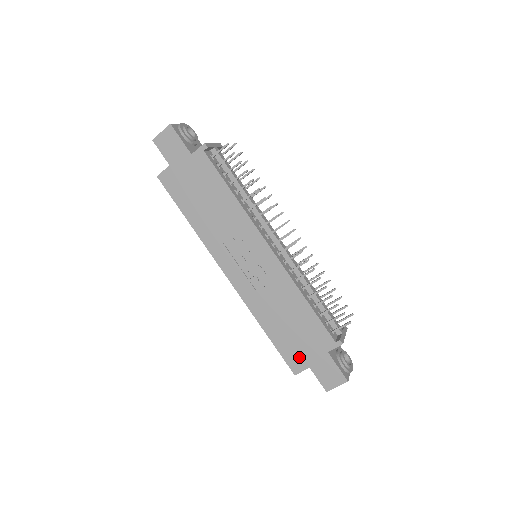
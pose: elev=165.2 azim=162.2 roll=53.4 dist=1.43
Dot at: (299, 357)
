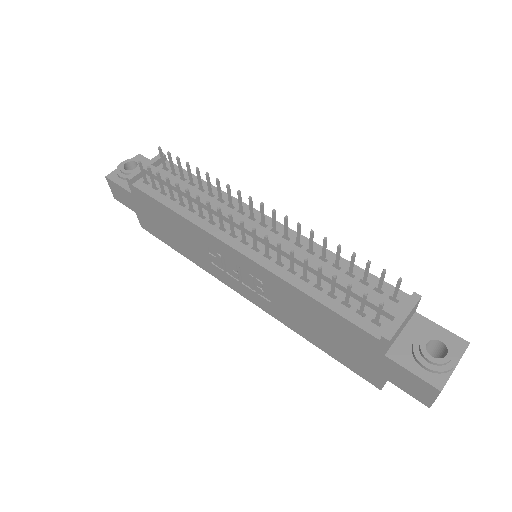
Dot at: (365, 367)
